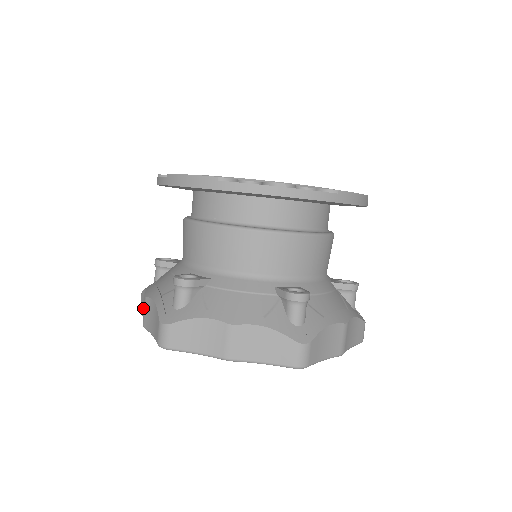
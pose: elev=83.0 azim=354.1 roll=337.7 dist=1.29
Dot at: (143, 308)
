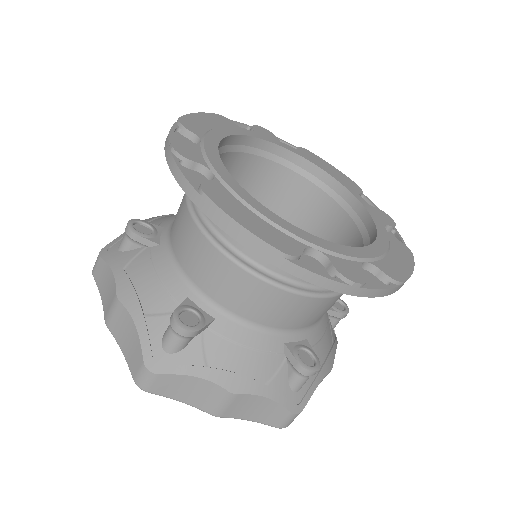
Dot at: (102, 285)
